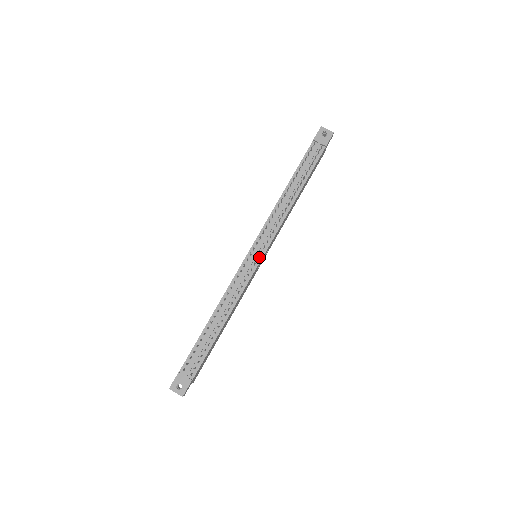
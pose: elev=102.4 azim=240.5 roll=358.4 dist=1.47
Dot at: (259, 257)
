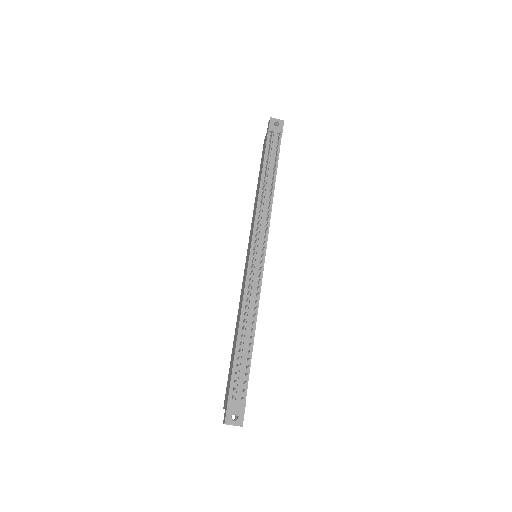
Dot at: (262, 254)
